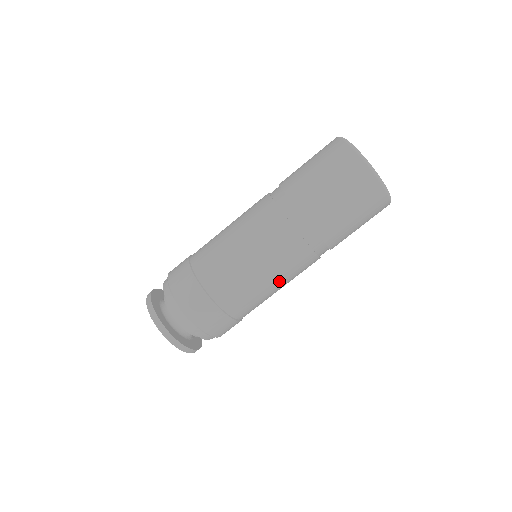
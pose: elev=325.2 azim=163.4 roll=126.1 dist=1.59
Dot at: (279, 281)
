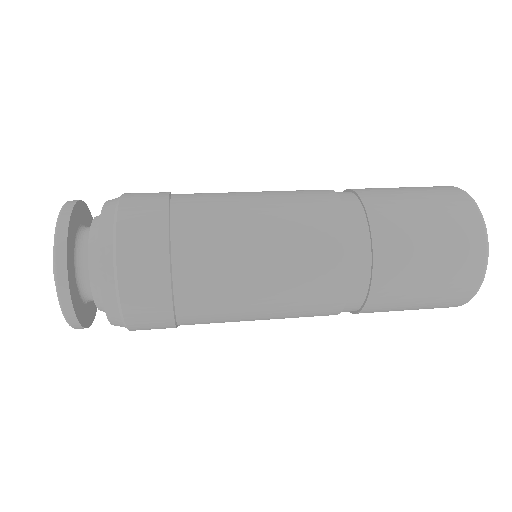
Dot at: occluded
